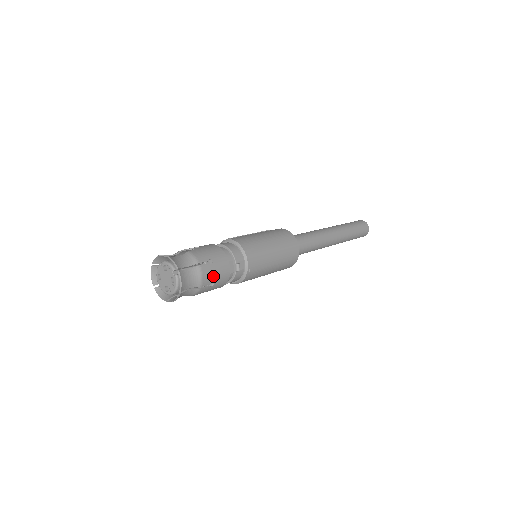
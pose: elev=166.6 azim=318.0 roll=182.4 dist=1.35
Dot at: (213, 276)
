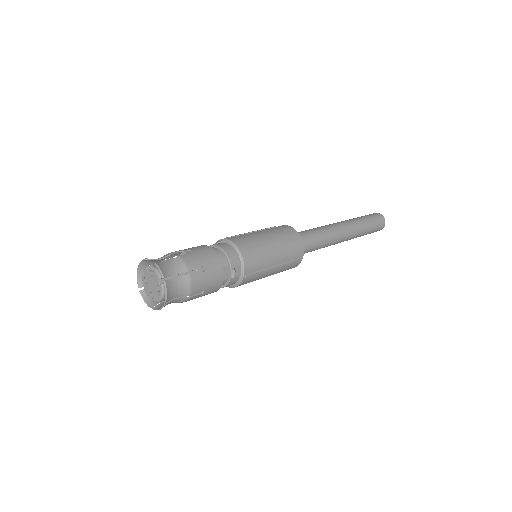
Dot at: (204, 285)
